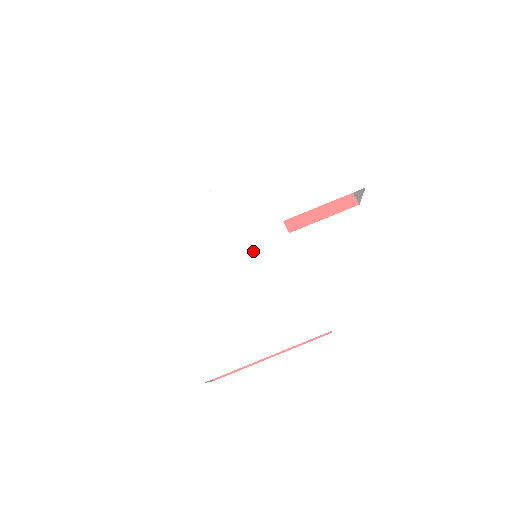
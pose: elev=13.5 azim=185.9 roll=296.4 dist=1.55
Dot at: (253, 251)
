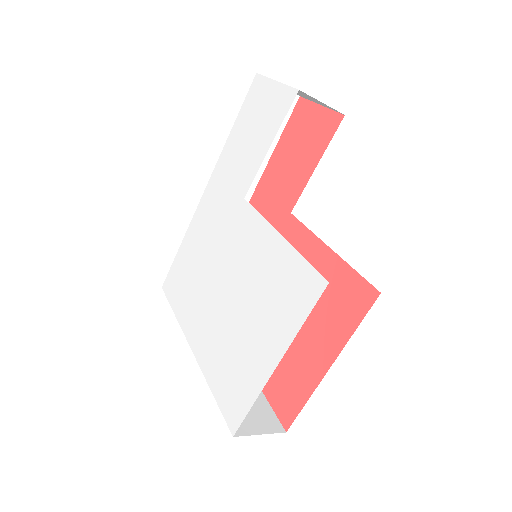
Dot at: (231, 252)
